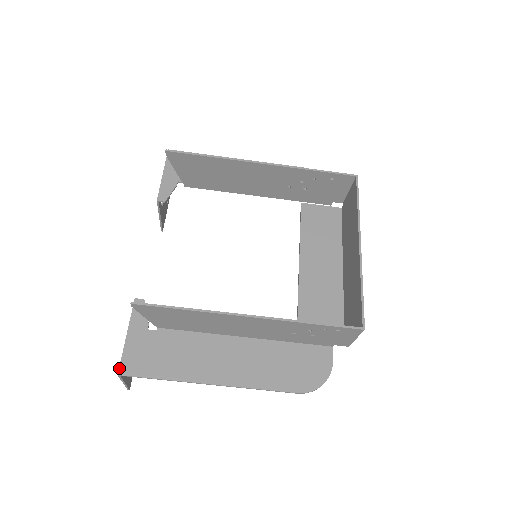
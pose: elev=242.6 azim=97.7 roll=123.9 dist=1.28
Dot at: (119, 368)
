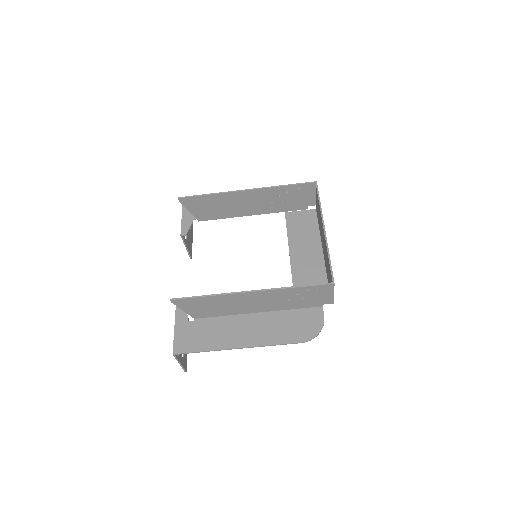
Dot at: (173, 350)
